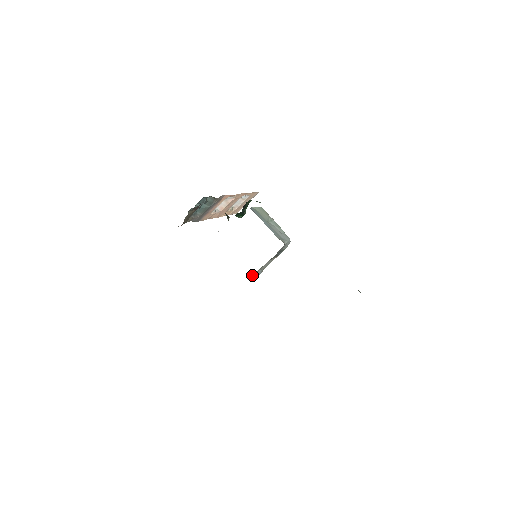
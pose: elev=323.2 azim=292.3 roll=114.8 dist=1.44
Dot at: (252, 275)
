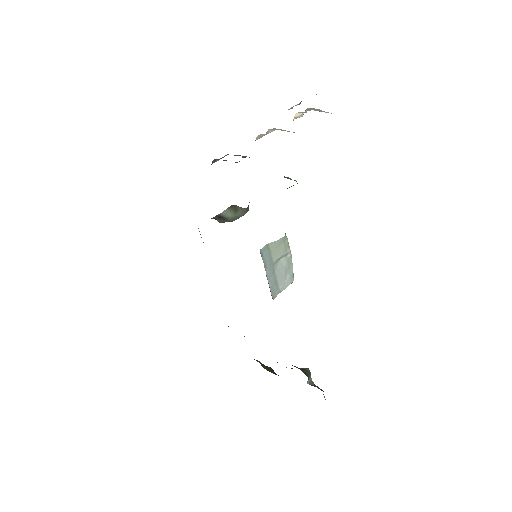
Dot at: occluded
